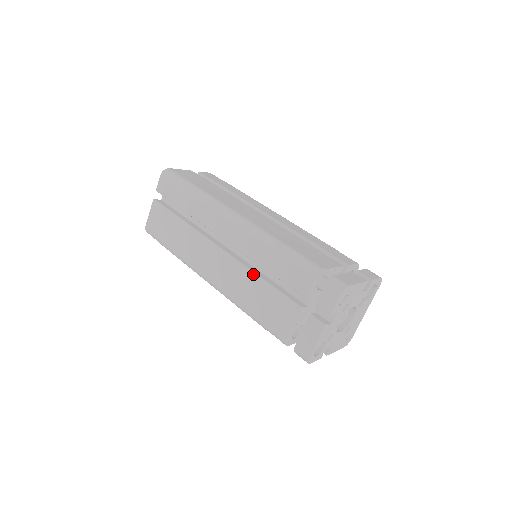
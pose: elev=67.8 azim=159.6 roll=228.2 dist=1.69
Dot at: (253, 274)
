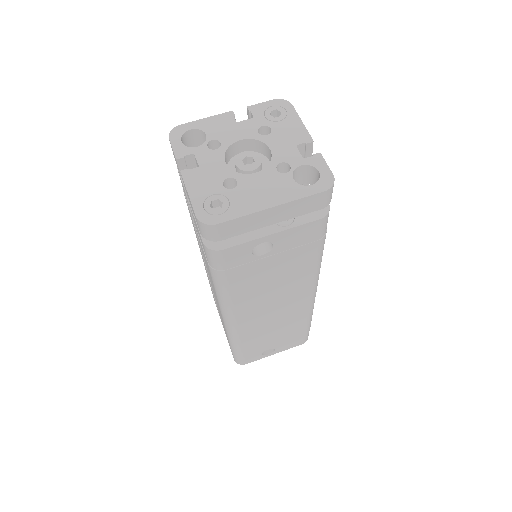
Dot at: occluded
